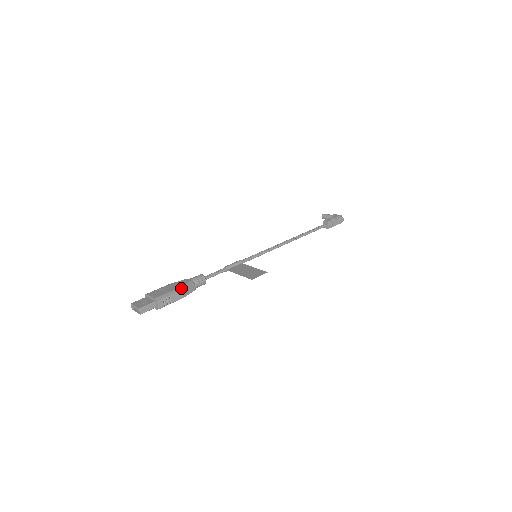
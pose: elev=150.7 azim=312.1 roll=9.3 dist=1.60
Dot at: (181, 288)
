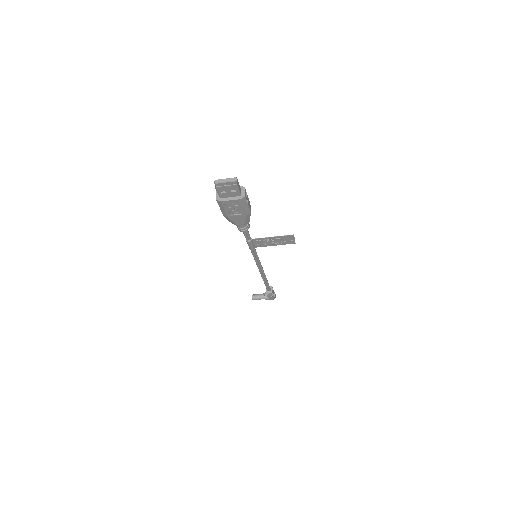
Dot at: occluded
